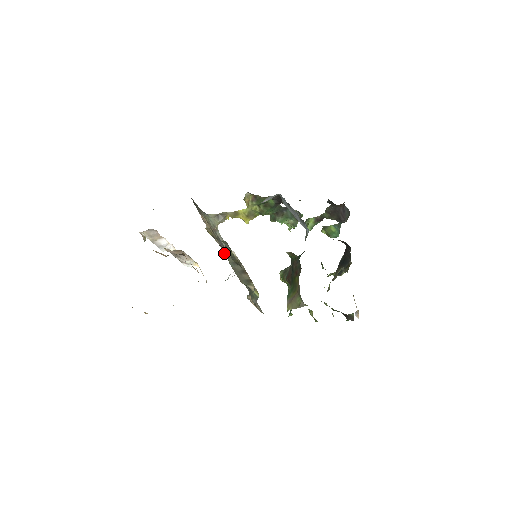
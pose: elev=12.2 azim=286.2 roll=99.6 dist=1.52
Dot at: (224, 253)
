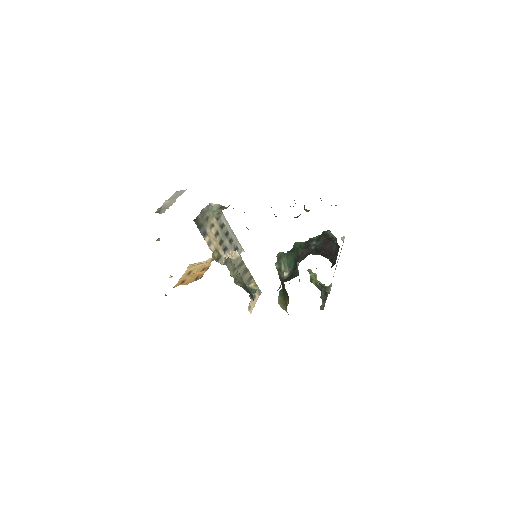
Dot at: occluded
